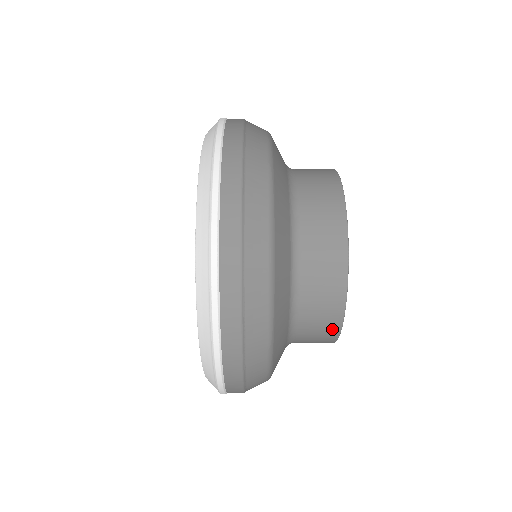
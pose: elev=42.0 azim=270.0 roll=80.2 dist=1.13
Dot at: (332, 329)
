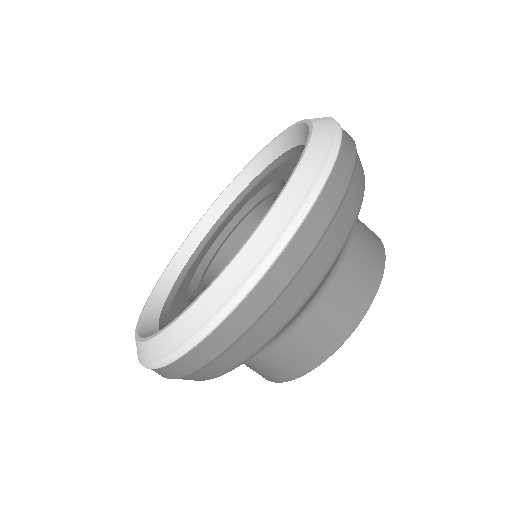
Dot at: (311, 360)
